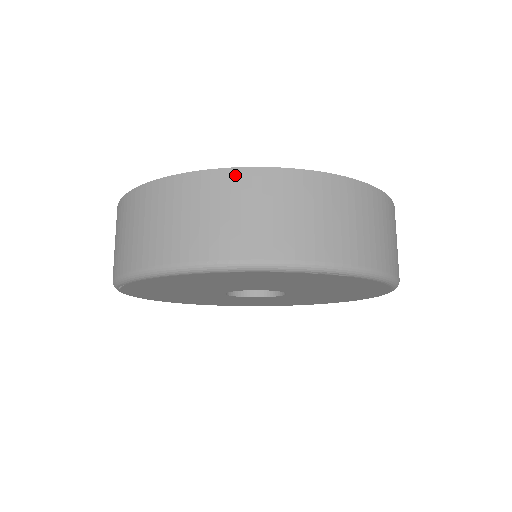
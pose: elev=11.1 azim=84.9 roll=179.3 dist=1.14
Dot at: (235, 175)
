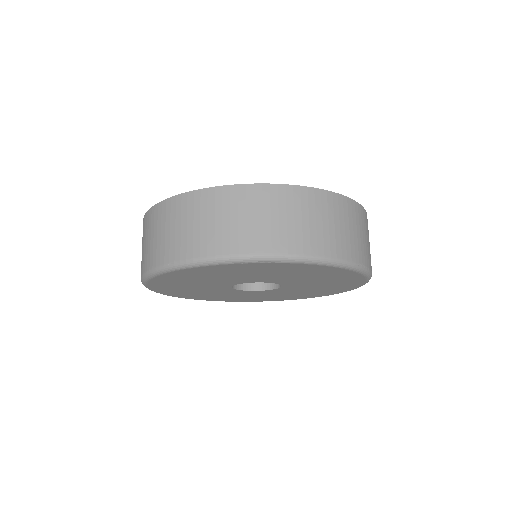
Dot at: (184, 198)
